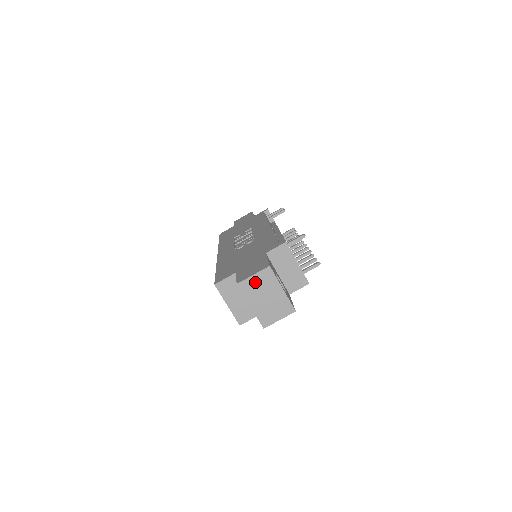
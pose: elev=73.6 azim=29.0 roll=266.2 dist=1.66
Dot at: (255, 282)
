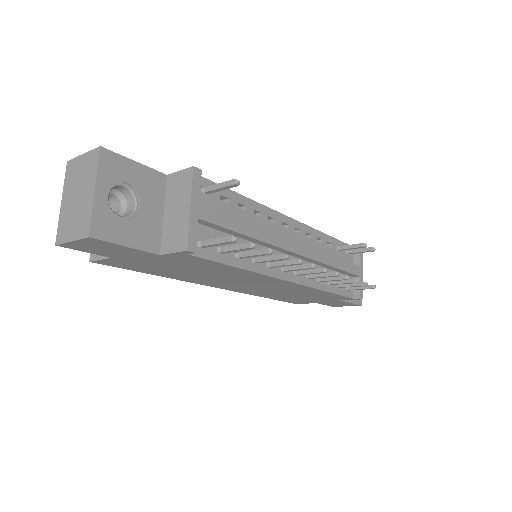
Dot at: (80, 166)
